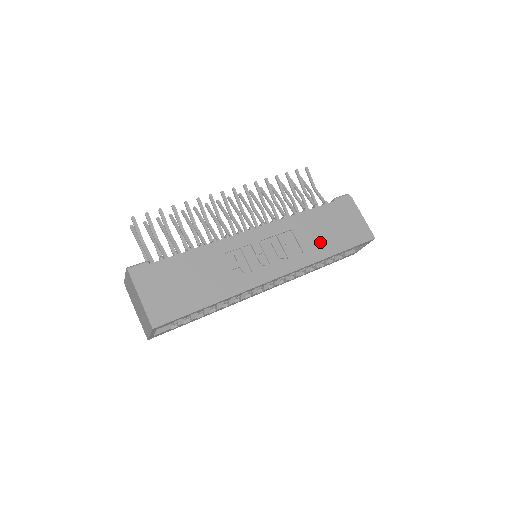
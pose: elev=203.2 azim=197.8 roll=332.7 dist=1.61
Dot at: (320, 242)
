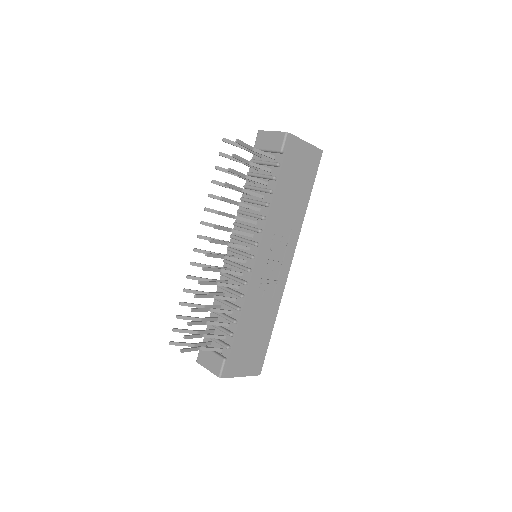
Dot at: (296, 207)
